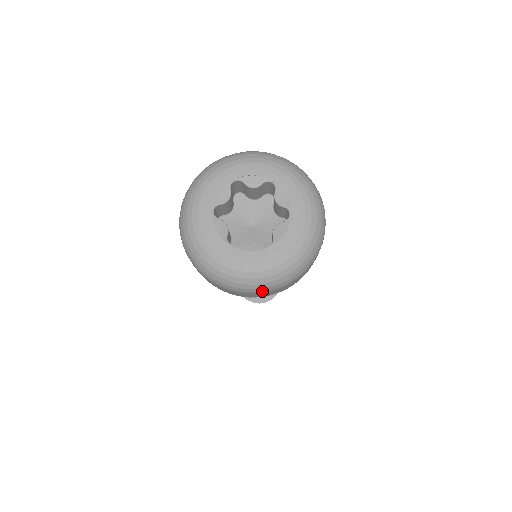
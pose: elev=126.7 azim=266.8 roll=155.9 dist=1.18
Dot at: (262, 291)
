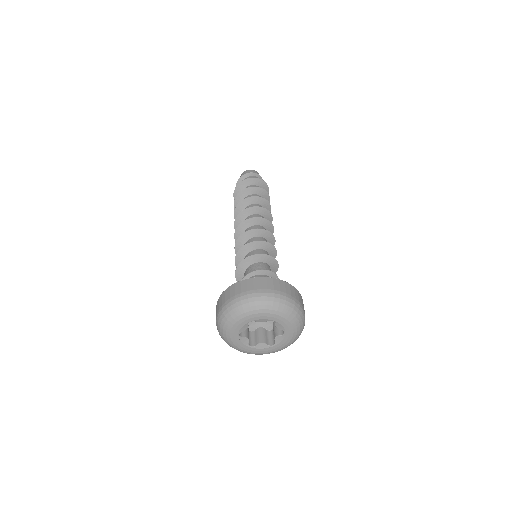
Dot at: occluded
